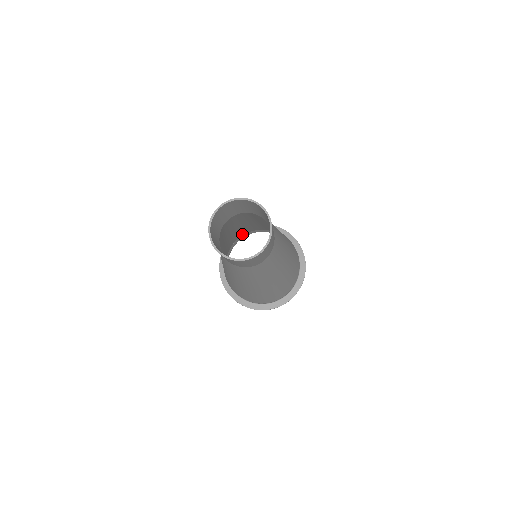
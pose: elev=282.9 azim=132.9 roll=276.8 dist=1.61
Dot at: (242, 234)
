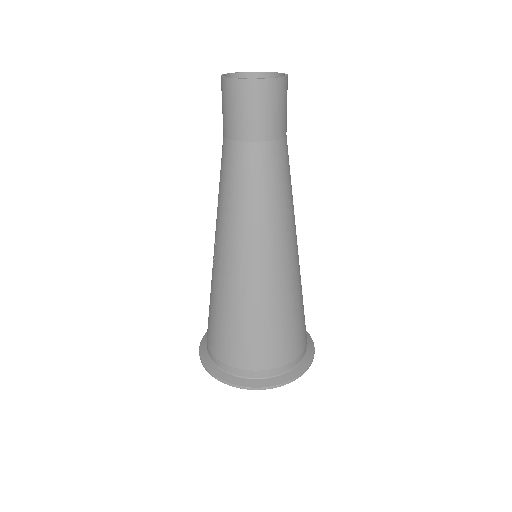
Dot at: occluded
